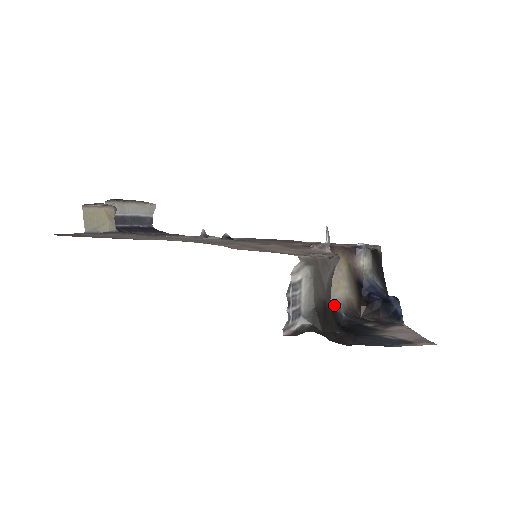
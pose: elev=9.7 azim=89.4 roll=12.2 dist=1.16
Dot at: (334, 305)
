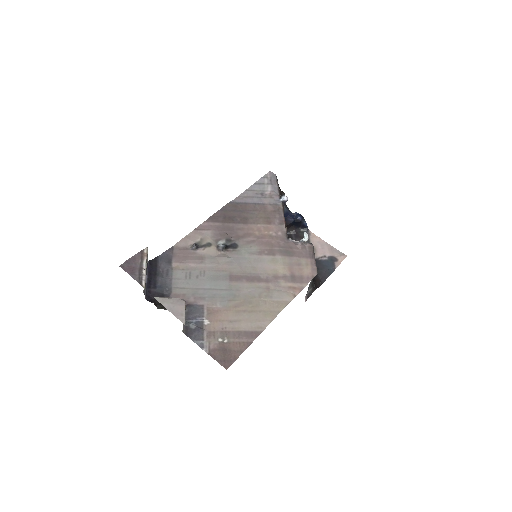
Dot at: occluded
